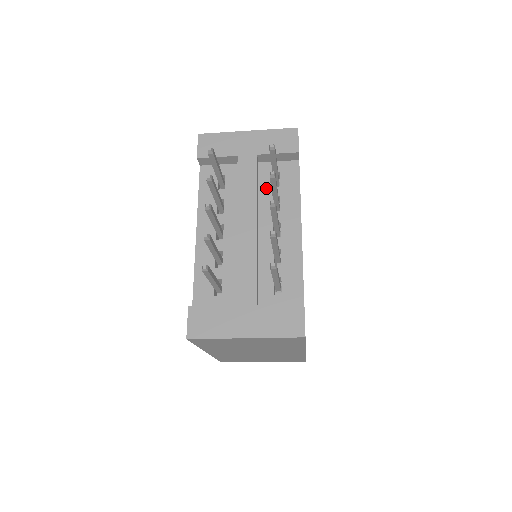
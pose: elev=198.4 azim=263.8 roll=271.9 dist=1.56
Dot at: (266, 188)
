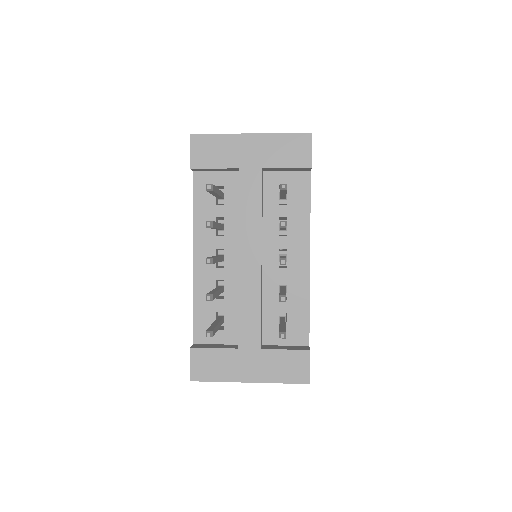
Dot at: (271, 206)
